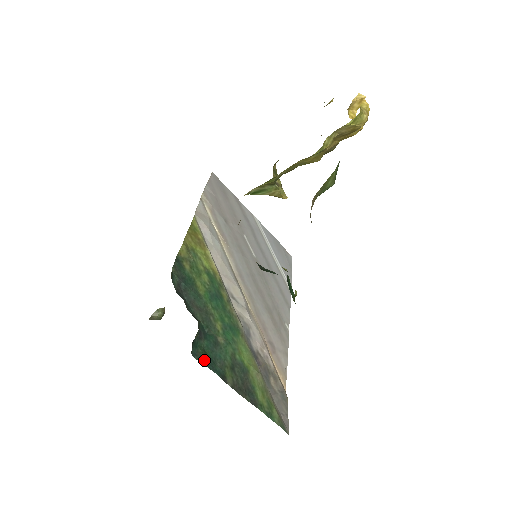
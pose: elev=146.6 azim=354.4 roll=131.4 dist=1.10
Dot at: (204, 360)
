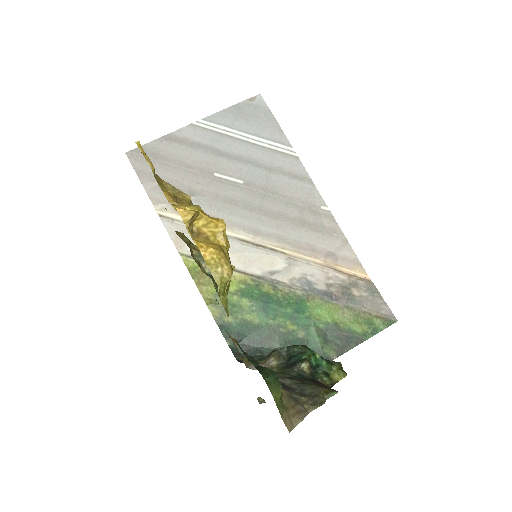
Dot at: occluded
